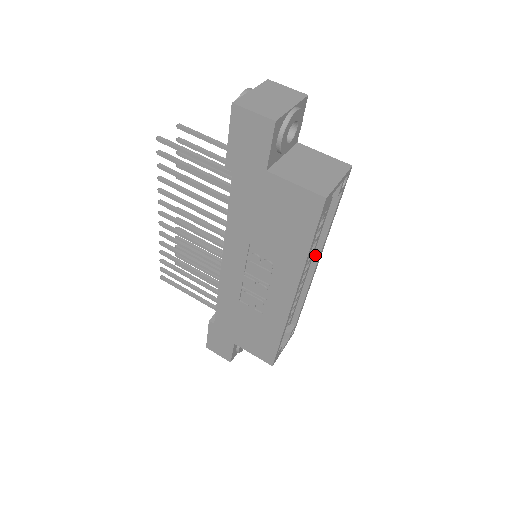
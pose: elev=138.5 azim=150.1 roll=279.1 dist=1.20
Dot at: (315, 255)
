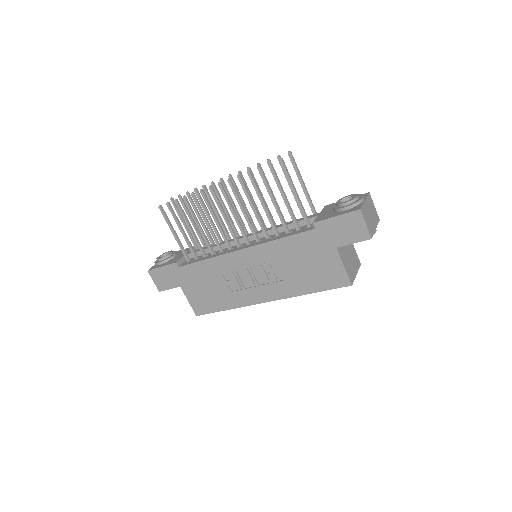
Dot at: occluded
